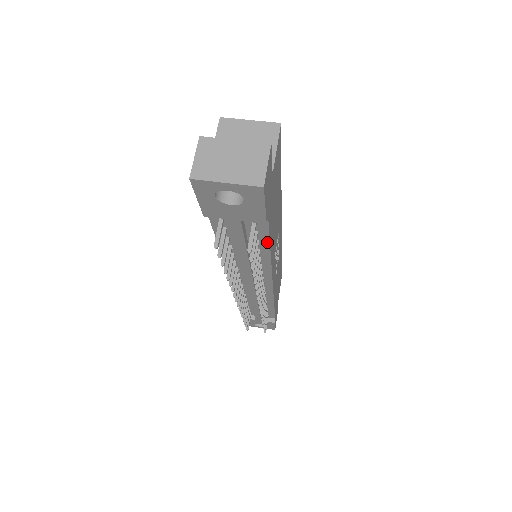
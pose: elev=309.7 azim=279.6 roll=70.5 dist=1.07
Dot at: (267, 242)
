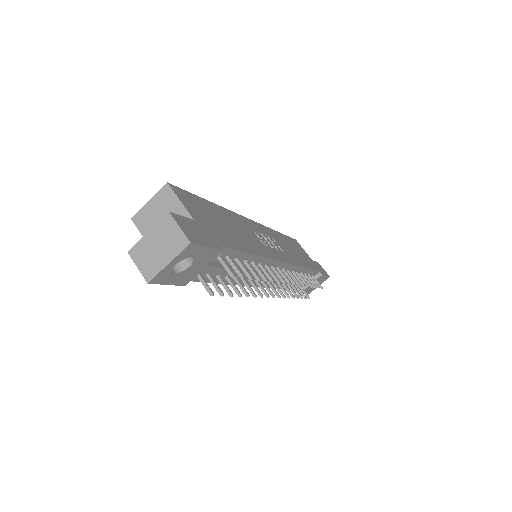
Dot at: (242, 253)
